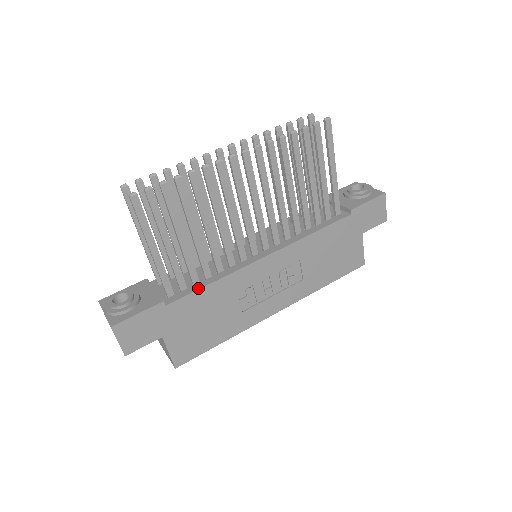
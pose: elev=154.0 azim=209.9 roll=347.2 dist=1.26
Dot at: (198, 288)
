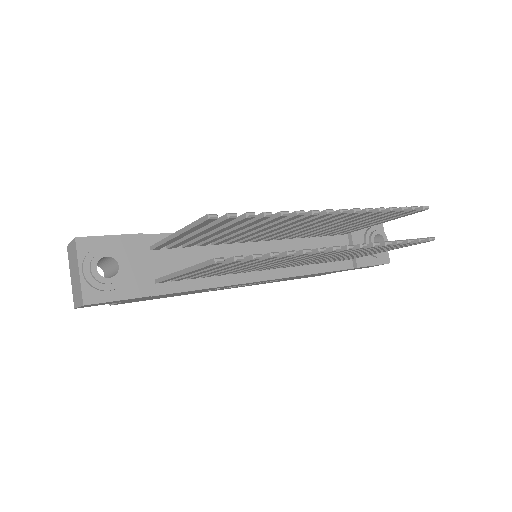
Dot at: (190, 289)
